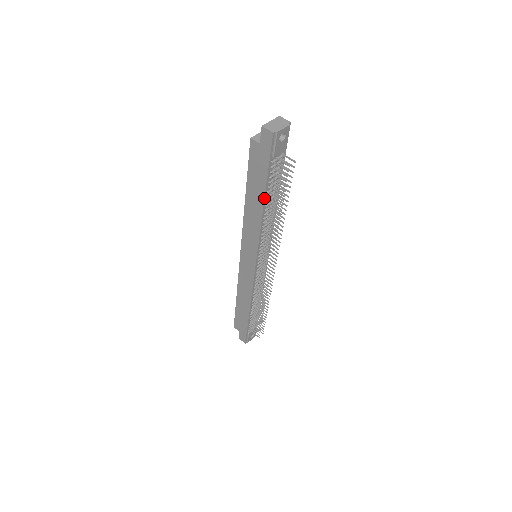
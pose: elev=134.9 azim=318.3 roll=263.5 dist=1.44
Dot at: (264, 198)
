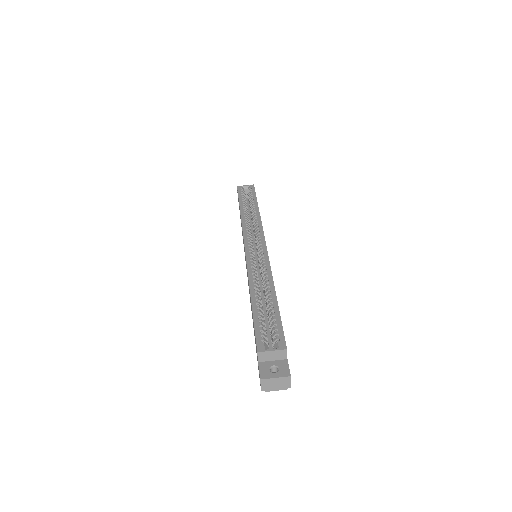
Dot at: (253, 327)
